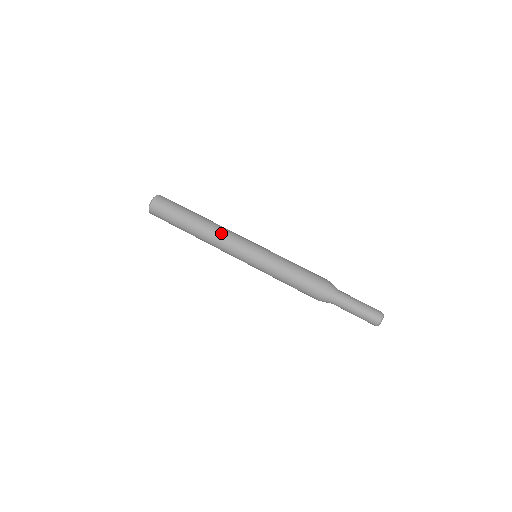
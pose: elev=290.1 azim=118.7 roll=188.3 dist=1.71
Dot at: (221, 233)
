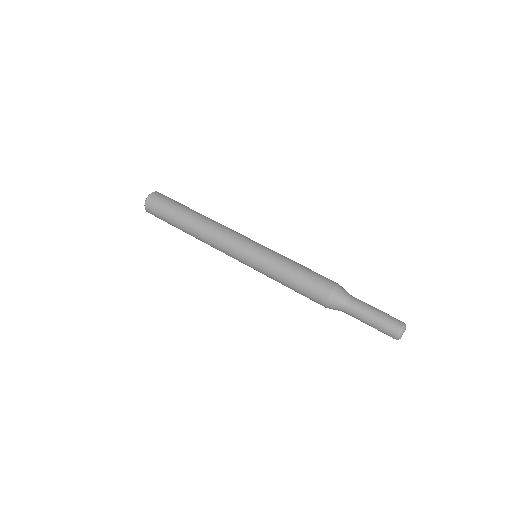
Dot at: (223, 225)
